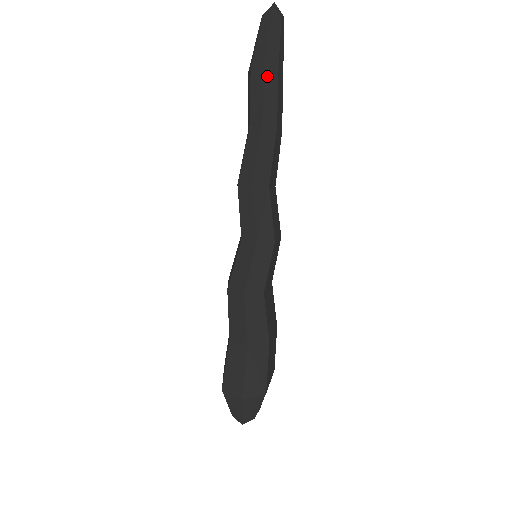
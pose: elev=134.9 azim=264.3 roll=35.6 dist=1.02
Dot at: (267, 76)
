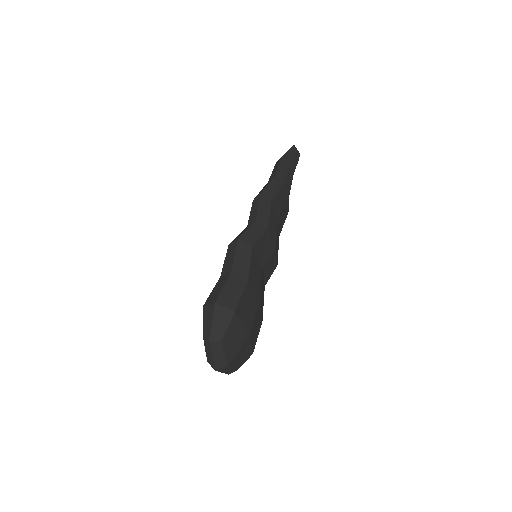
Dot at: (283, 161)
